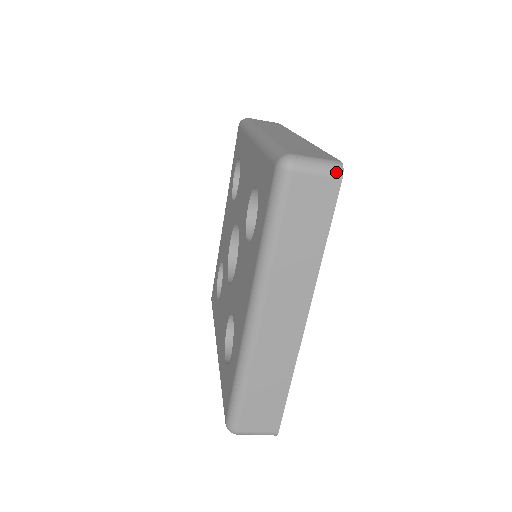
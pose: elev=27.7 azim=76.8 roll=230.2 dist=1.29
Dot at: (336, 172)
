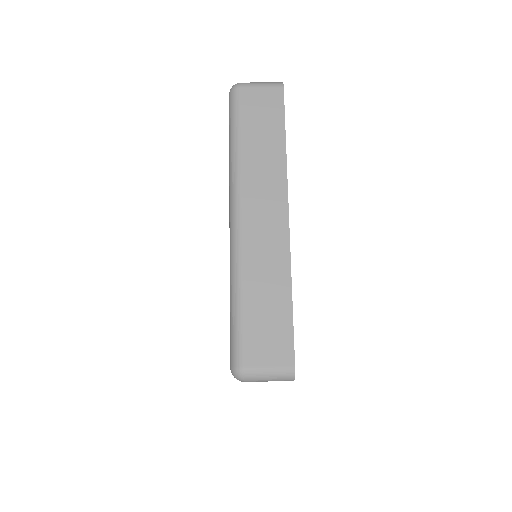
Dot at: (287, 380)
